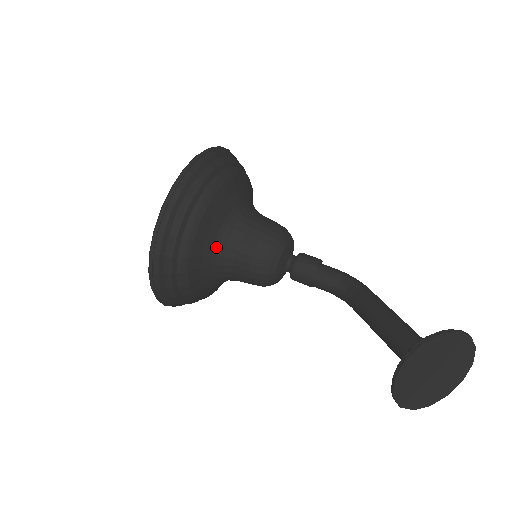
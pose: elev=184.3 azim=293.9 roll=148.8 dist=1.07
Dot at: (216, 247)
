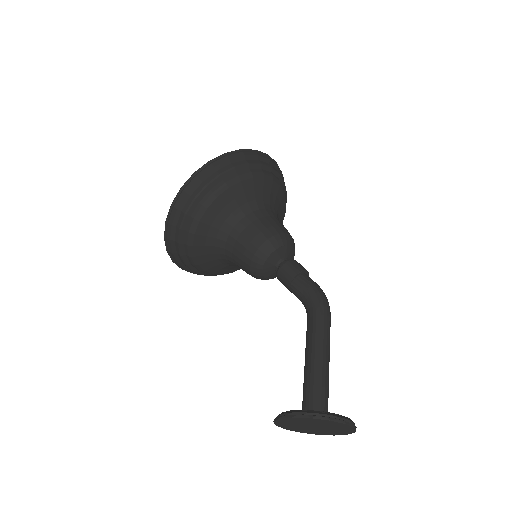
Dot at: (218, 255)
